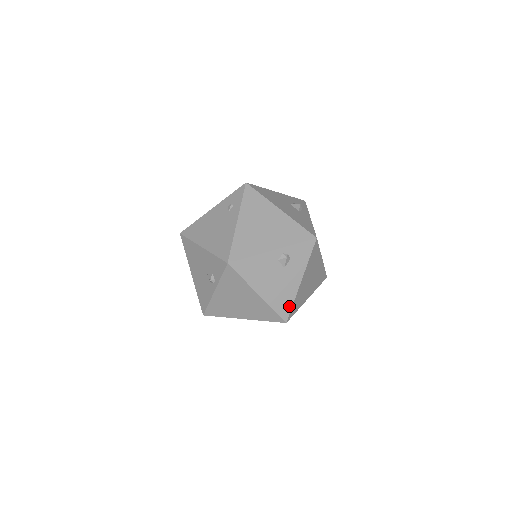
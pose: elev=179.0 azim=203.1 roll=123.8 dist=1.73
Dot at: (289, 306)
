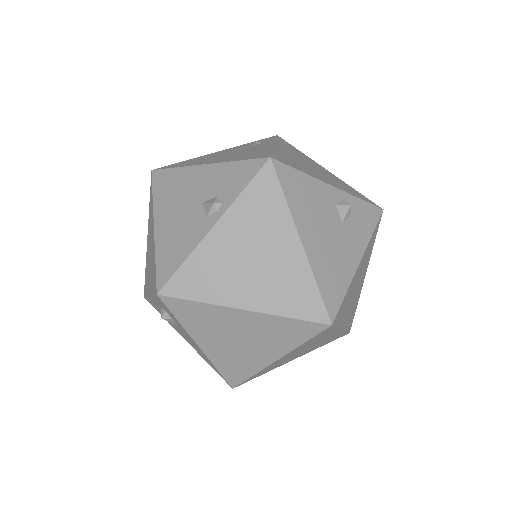
Dot at: (340, 294)
